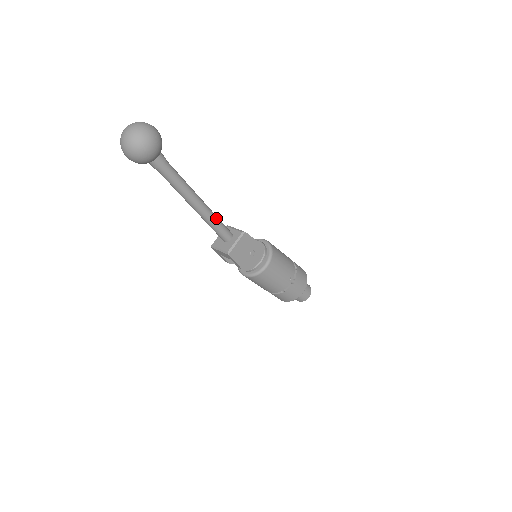
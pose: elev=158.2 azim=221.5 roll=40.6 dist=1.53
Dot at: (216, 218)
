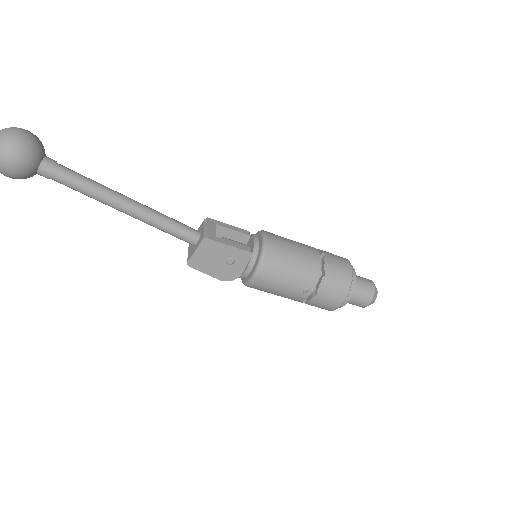
Dot at: (162, 222)
